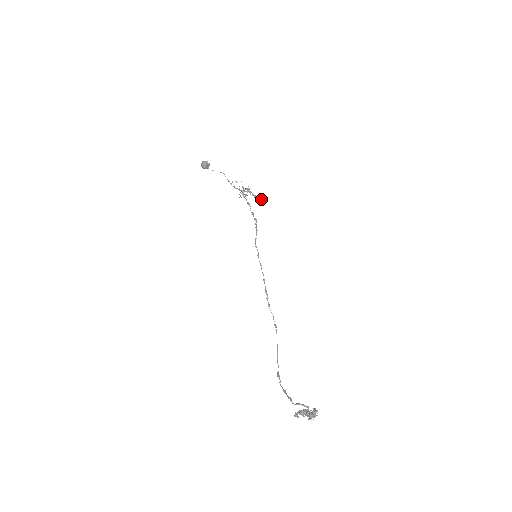
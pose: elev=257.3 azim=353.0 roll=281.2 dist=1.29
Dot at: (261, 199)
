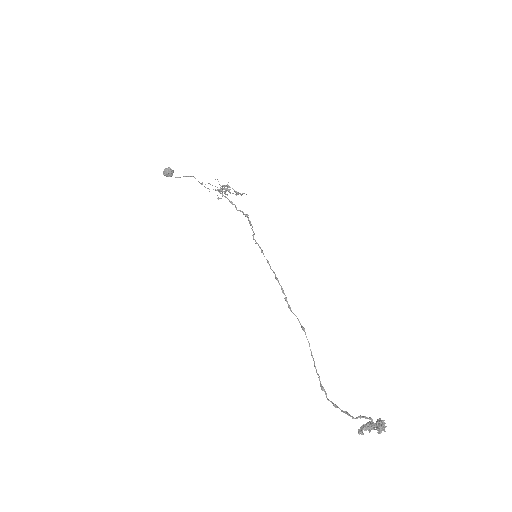
Dot at: (246, 194)
